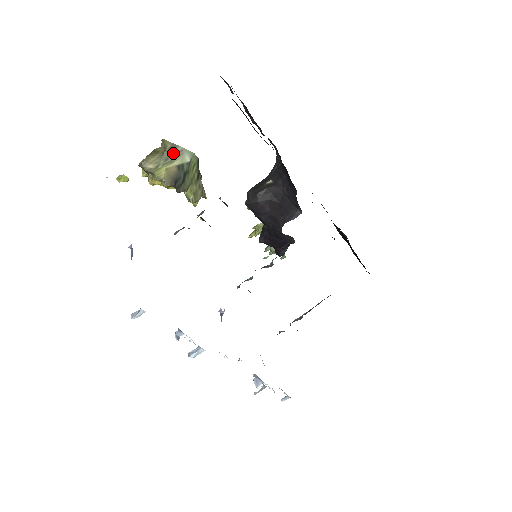
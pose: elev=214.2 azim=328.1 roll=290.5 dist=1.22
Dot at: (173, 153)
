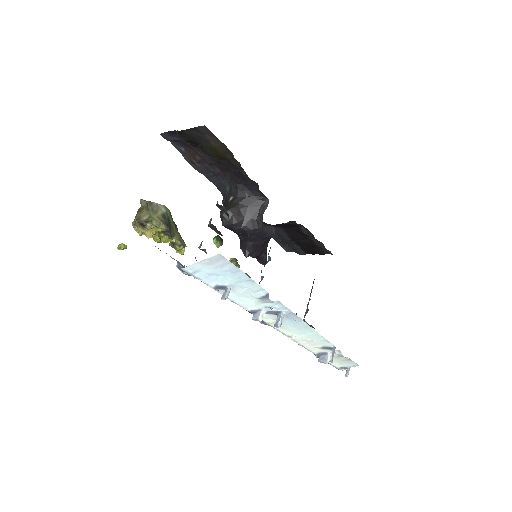
Dot at: (153, 207)
